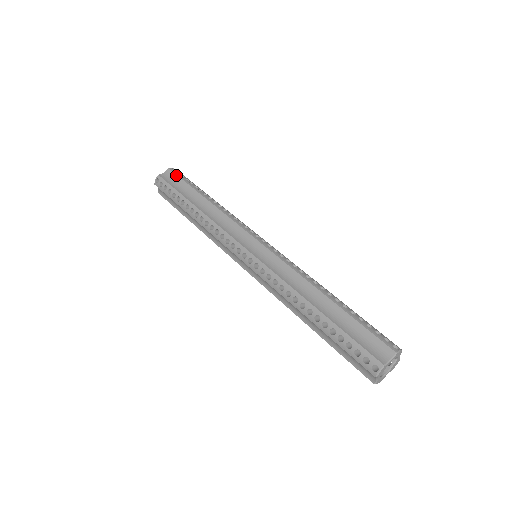
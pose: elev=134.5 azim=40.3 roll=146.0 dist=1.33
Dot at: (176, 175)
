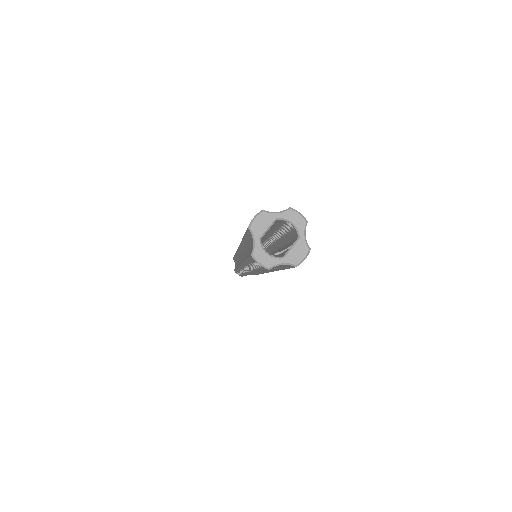
Dot at: occluded
